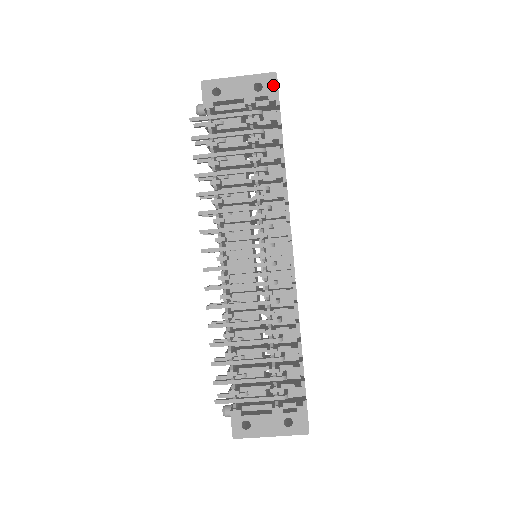
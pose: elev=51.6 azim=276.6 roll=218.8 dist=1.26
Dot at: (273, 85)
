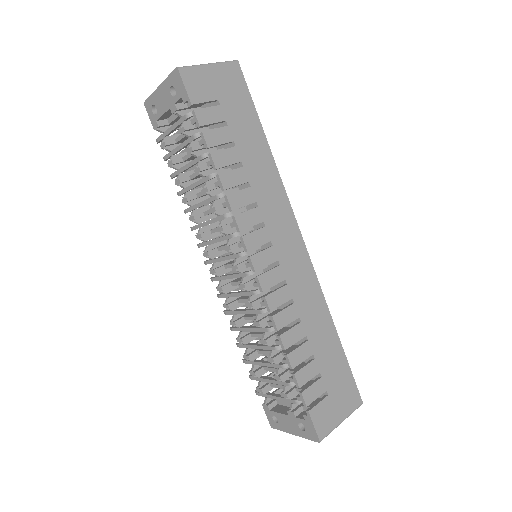
Dot at: (180, 84)
